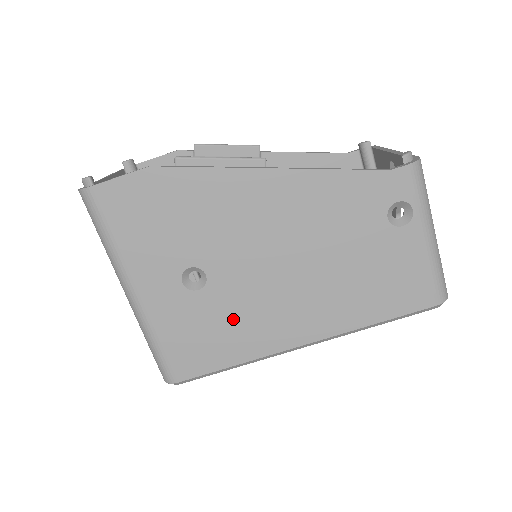
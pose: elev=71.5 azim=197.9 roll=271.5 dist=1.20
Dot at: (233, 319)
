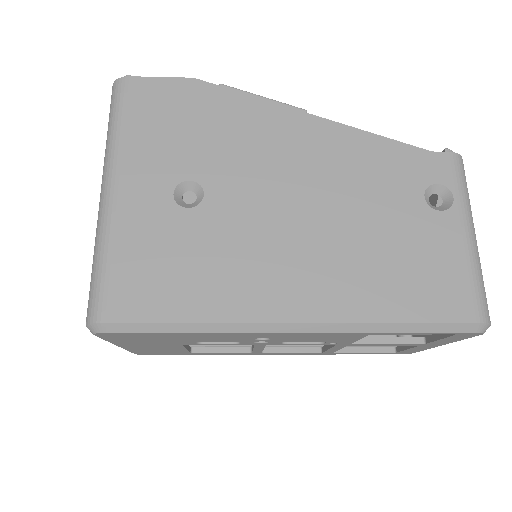
Dot at: (215, 257)
